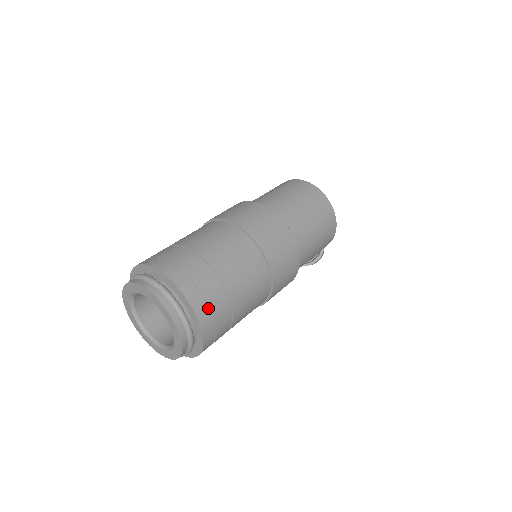
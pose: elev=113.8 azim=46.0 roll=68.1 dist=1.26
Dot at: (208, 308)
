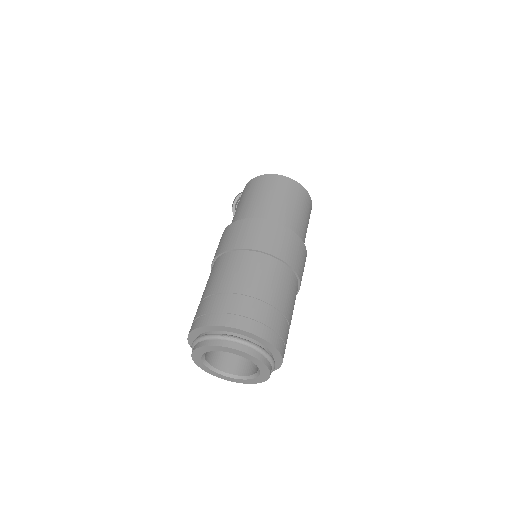
Dot at: (283, 342)
